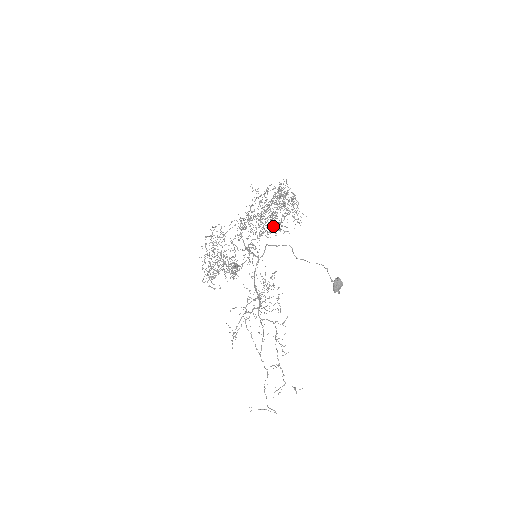
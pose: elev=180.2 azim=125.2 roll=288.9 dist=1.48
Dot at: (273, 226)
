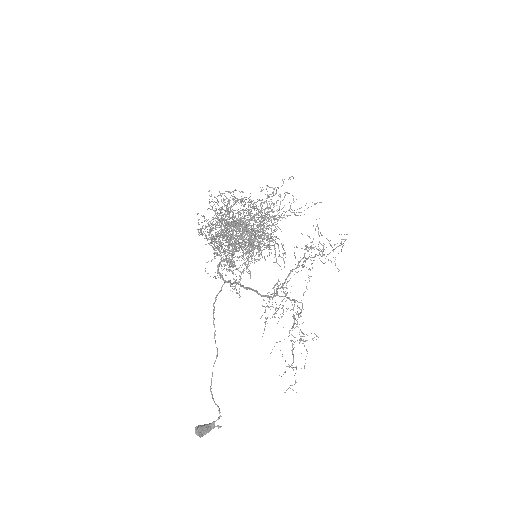
Dot at: occluded
